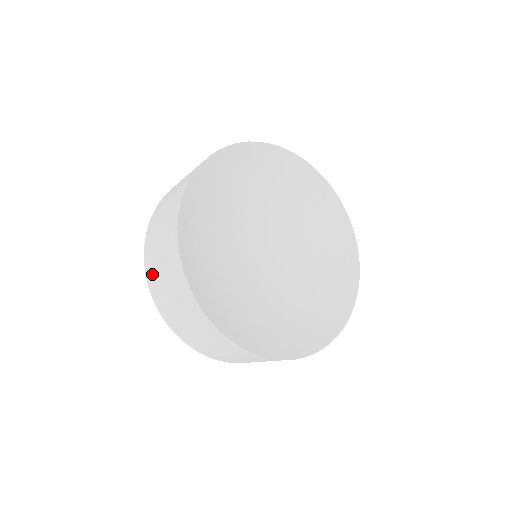
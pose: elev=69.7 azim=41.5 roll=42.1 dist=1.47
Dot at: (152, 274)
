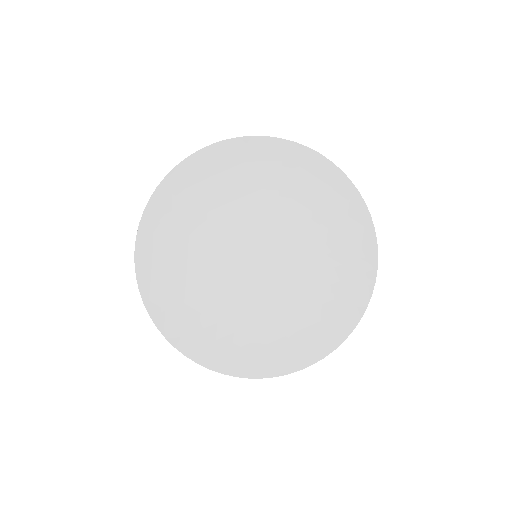
Dot at: occluded
